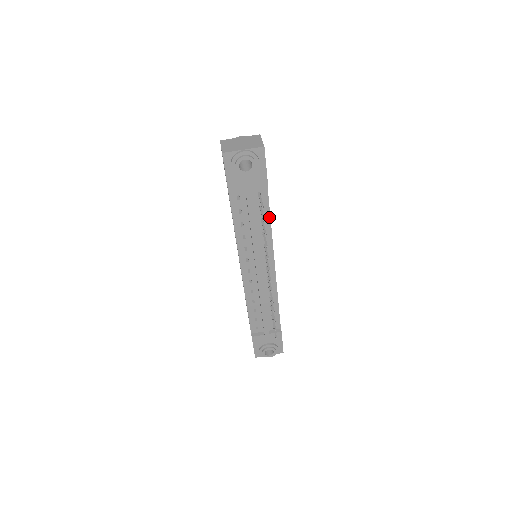
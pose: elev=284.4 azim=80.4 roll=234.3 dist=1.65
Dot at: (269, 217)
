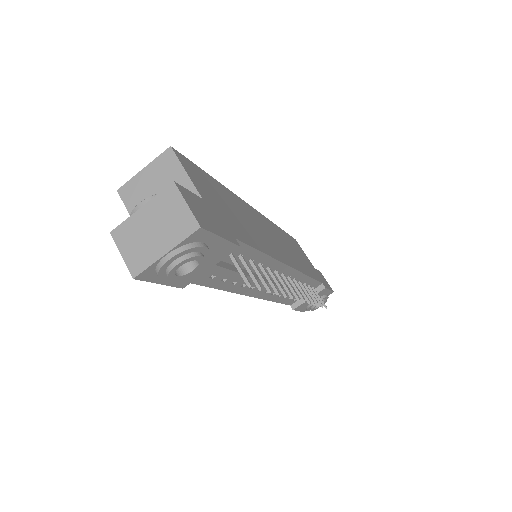
Dot at: (258, 252)
